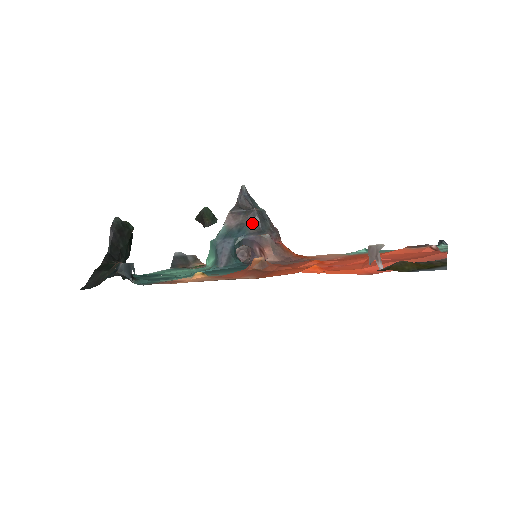
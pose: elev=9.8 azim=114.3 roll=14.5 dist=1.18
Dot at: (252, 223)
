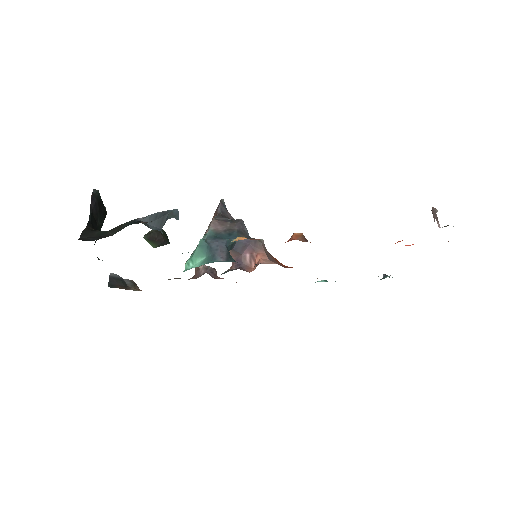
Dot at: (241, 230)
